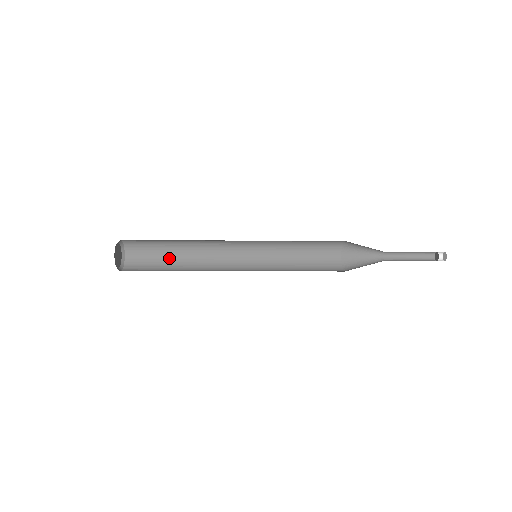
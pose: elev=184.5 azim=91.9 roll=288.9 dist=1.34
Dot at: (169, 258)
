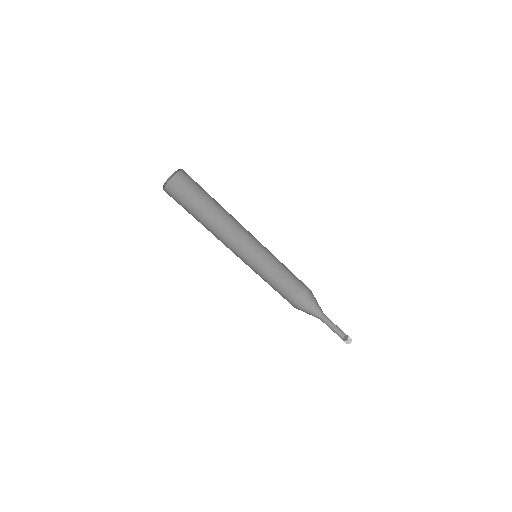
Dot at: (195, 212)
